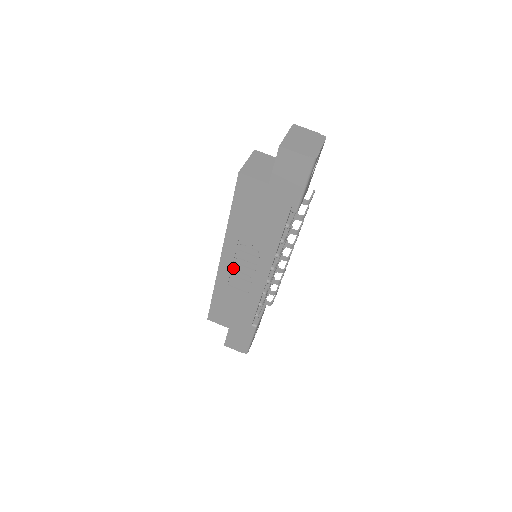
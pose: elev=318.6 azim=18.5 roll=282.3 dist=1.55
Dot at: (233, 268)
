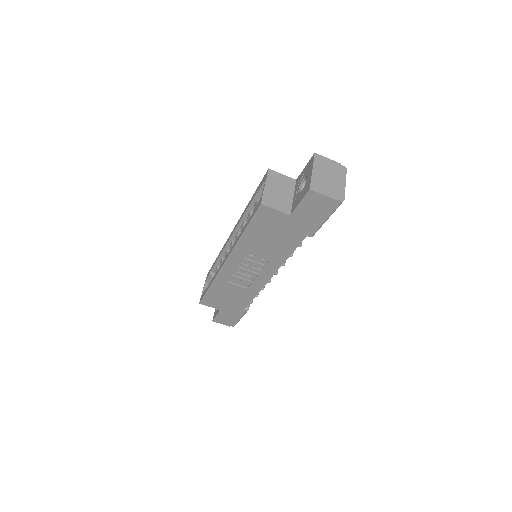
Dot at: (235, 270)
